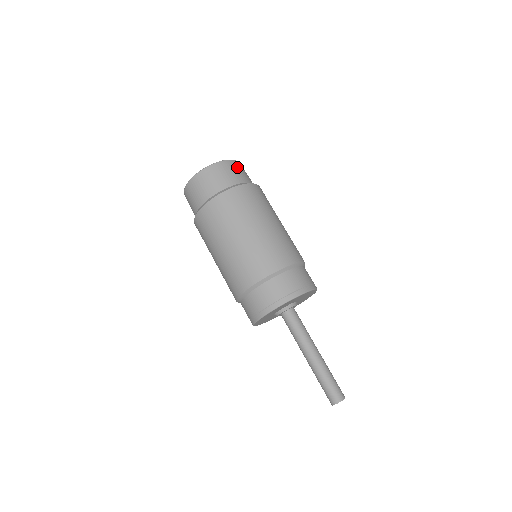
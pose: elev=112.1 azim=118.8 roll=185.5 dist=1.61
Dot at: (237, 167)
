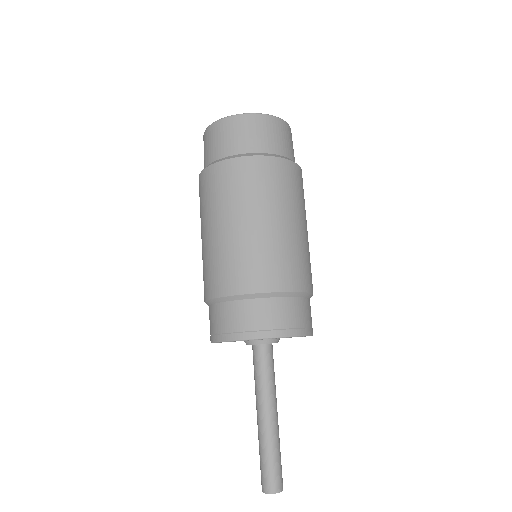
Dot at: (282, 131)
